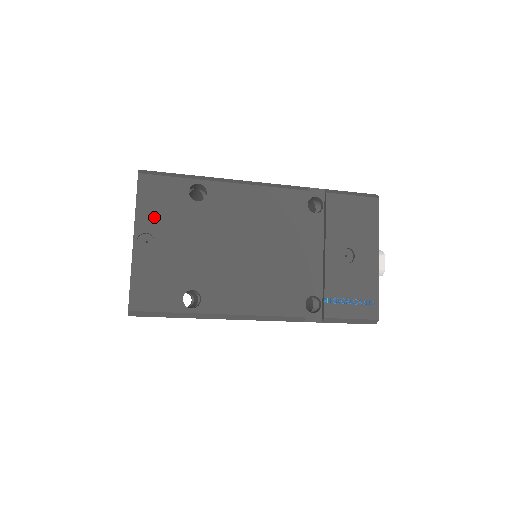
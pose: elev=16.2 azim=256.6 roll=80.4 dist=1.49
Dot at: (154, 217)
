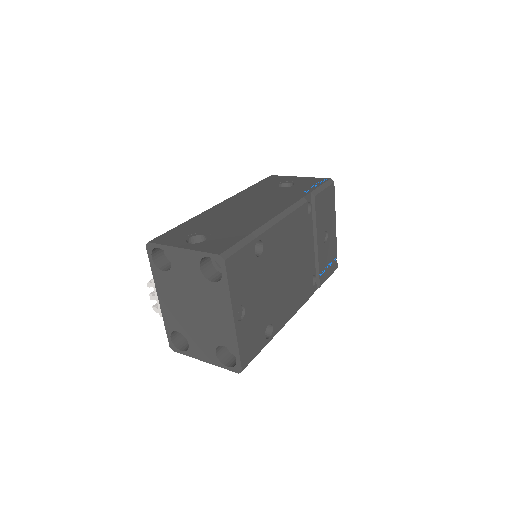
Dot at: (241, 290)
